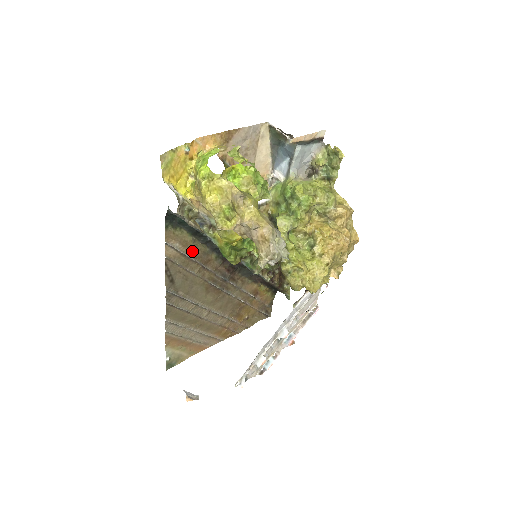
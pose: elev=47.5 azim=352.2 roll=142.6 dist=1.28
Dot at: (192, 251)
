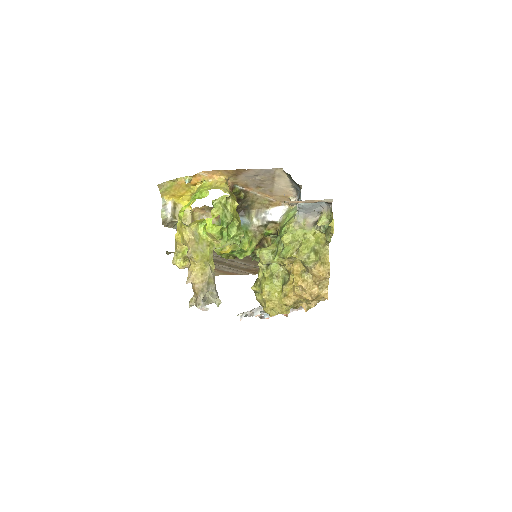
Dot at: occluded
